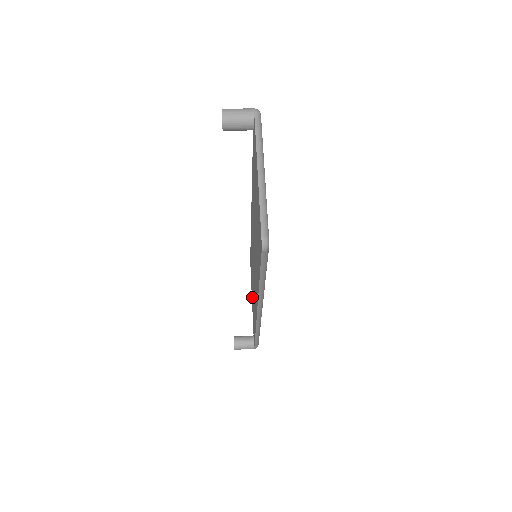
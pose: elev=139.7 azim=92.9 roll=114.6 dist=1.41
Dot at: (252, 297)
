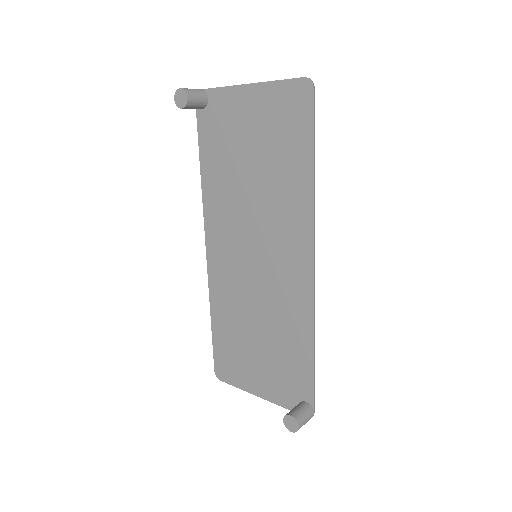
Dot at: (260, 372)
